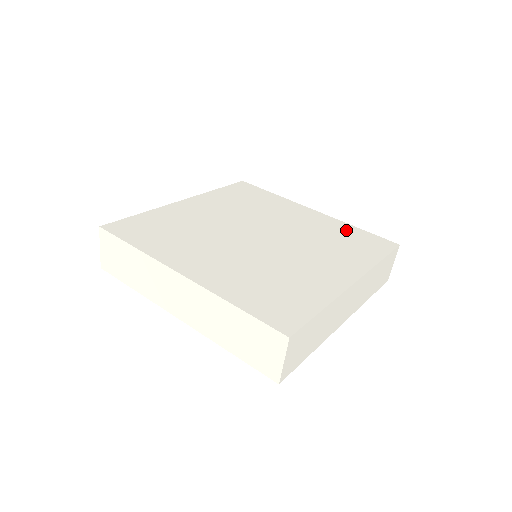
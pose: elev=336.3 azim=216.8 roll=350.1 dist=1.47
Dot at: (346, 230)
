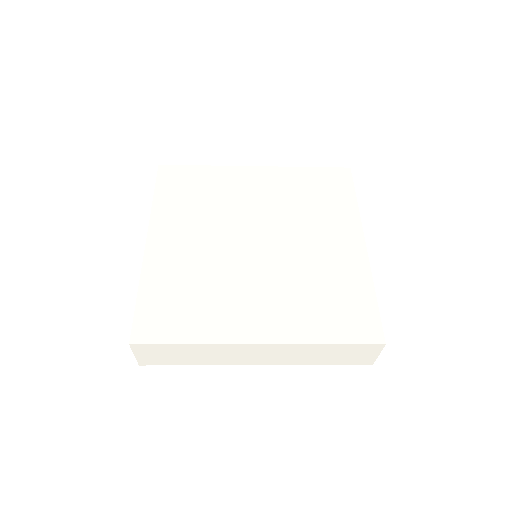
Dot at: (355, 288)
